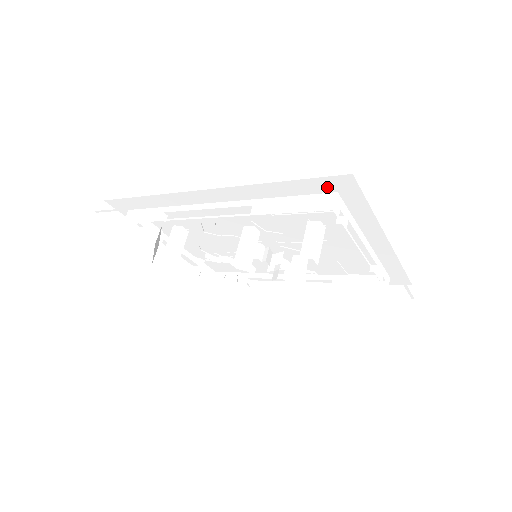
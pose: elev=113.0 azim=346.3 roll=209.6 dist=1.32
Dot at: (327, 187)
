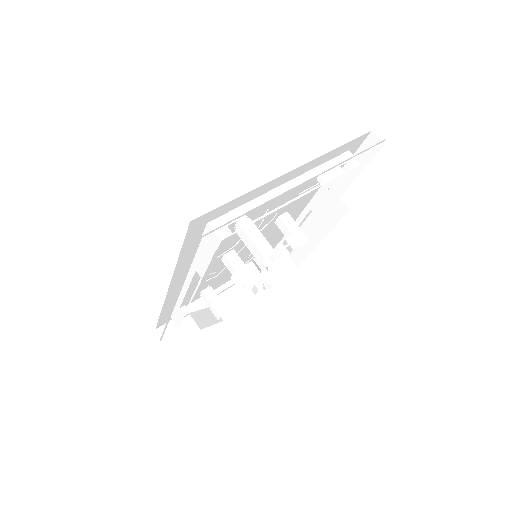
Dot at: (199, 230)
